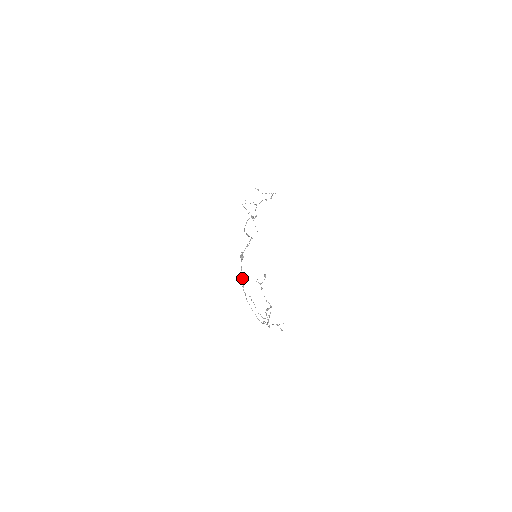
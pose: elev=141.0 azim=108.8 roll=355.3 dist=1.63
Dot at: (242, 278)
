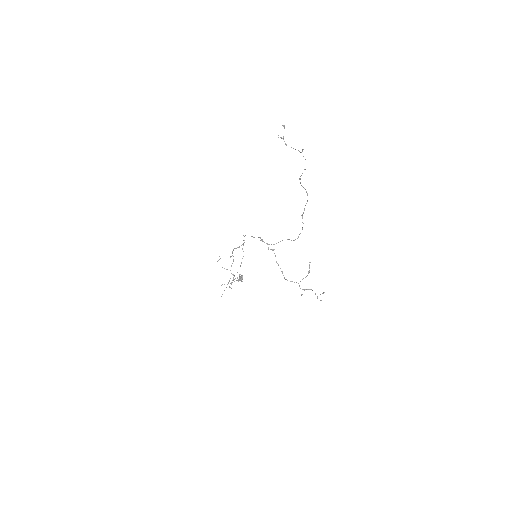
Dot at: occluded
